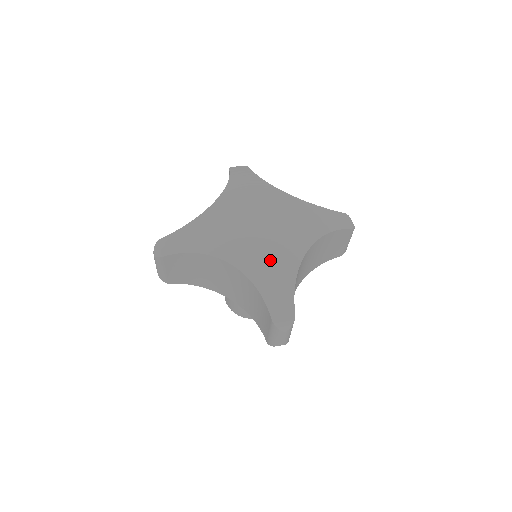
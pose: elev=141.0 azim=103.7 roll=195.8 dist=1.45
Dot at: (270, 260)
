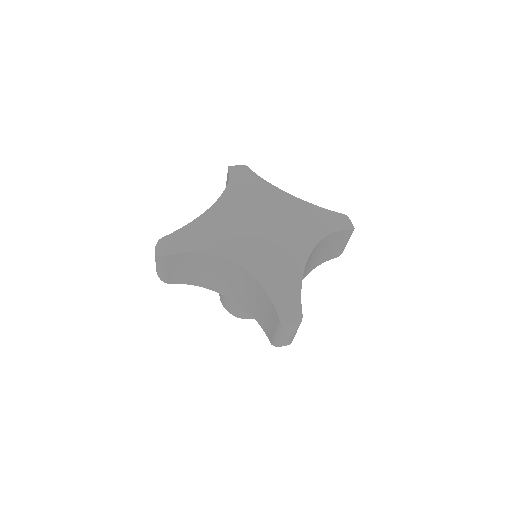
Dot at: (276, 260)
